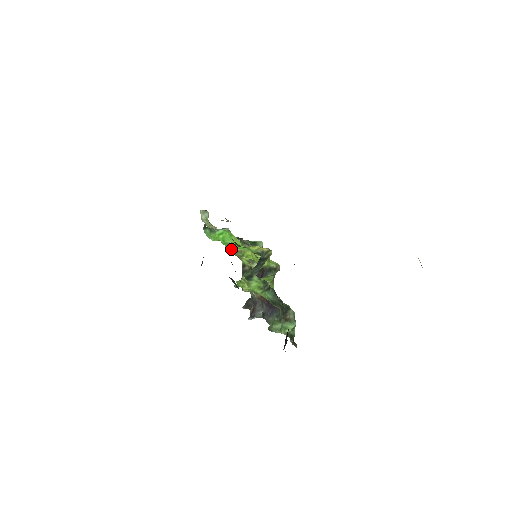
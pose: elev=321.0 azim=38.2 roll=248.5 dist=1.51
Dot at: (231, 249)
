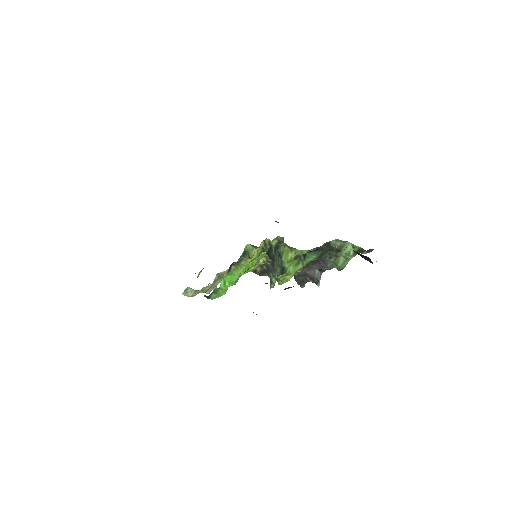
Dot at: occluded
